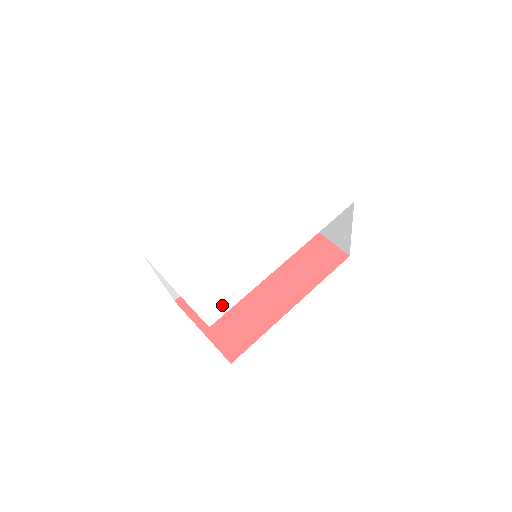
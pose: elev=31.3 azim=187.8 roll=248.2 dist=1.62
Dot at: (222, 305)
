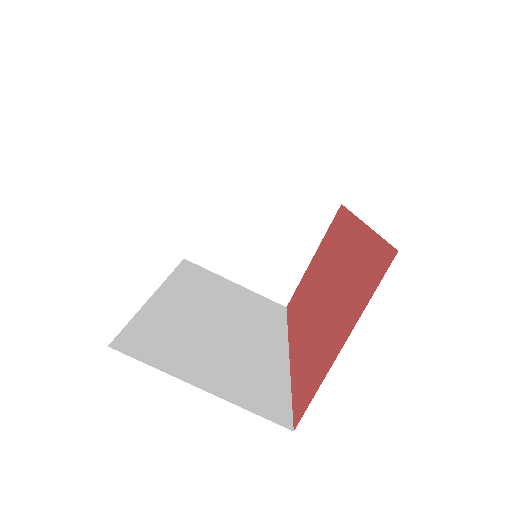
Dot at: occluded
